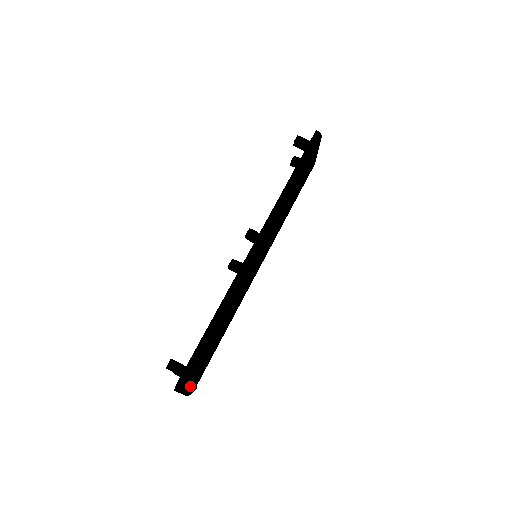
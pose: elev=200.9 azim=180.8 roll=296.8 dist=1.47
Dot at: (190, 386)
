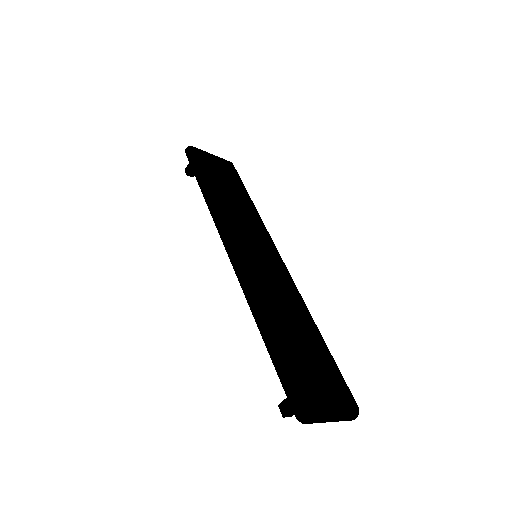
Dot at: (323, 403)
